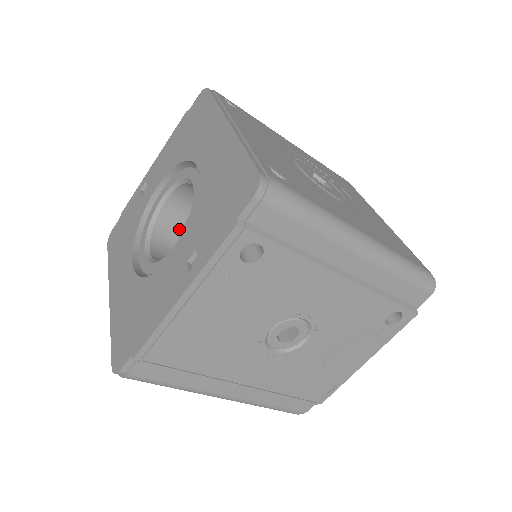
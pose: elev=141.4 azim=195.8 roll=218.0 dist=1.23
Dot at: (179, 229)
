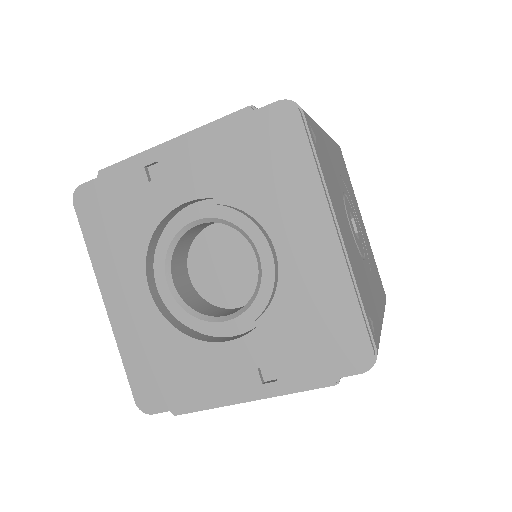
Dot at: (194, 237)
